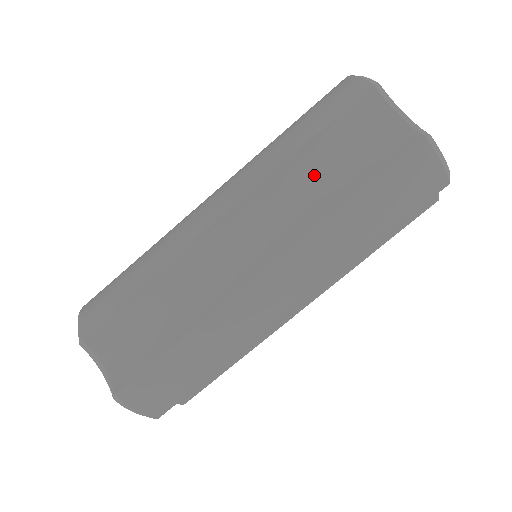
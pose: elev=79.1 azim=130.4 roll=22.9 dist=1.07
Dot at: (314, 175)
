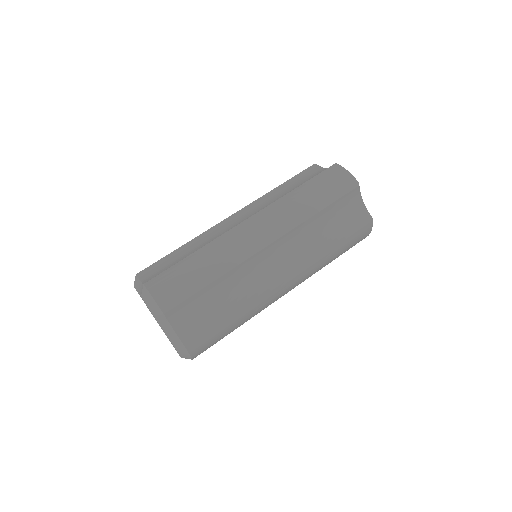
Dot at: (284, 193)
